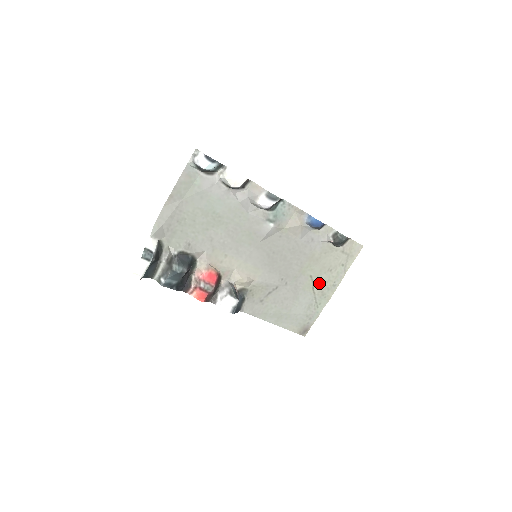
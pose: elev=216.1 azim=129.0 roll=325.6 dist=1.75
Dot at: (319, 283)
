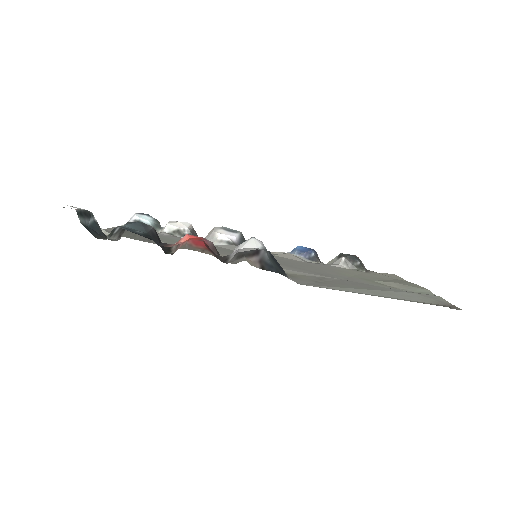
Dot at: (384, 282)
